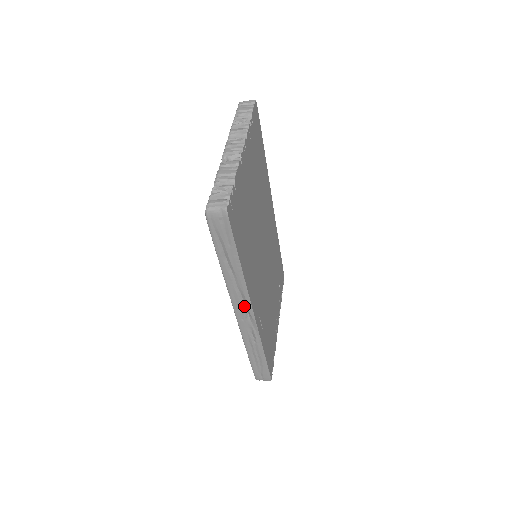
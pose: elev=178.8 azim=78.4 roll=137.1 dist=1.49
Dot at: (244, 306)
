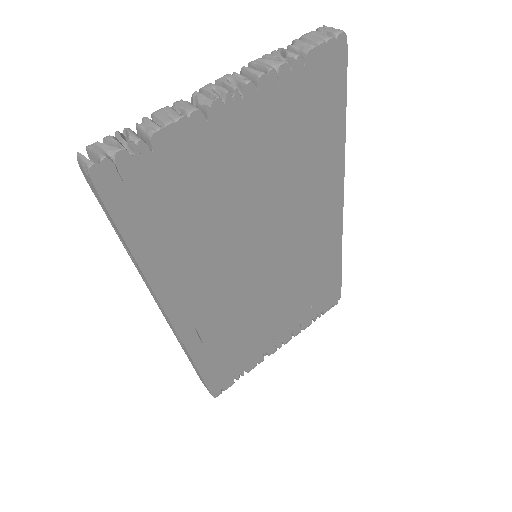
Dot at: occluded
